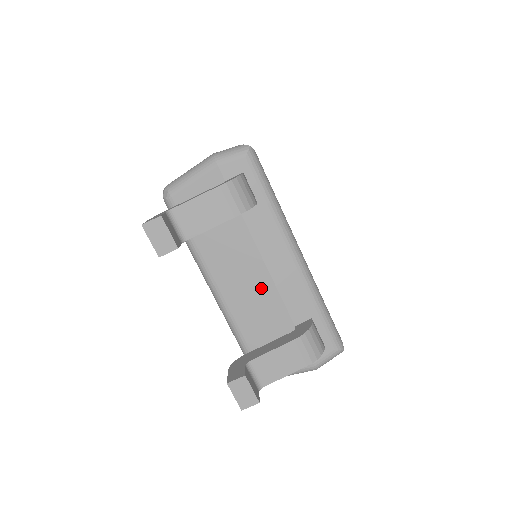
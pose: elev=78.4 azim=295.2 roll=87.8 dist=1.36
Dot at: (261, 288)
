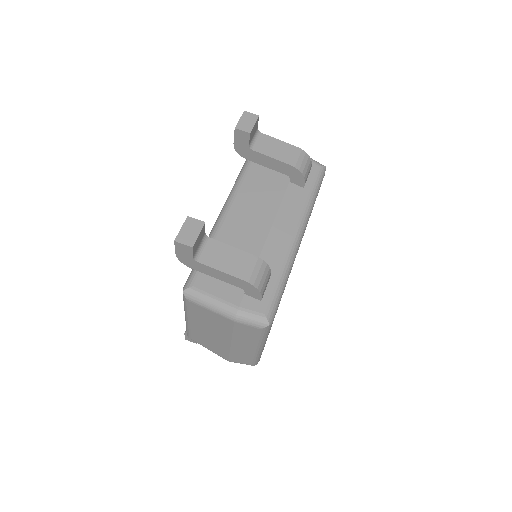
Dot at: (257, 229)
